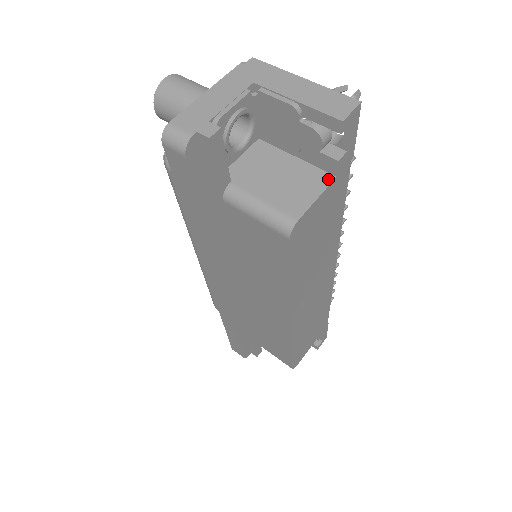
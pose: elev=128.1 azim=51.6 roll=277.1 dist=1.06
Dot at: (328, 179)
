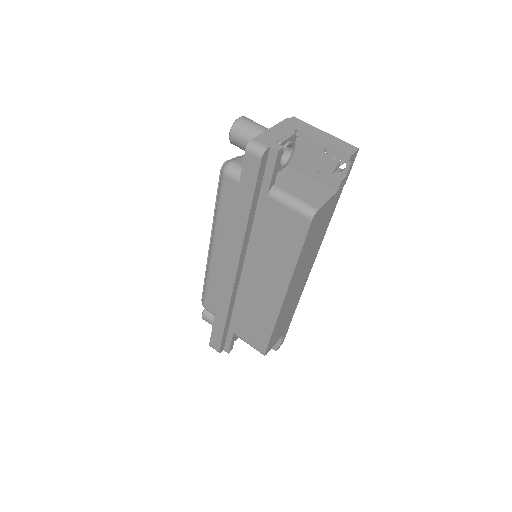
Dot at: (333, 192)
